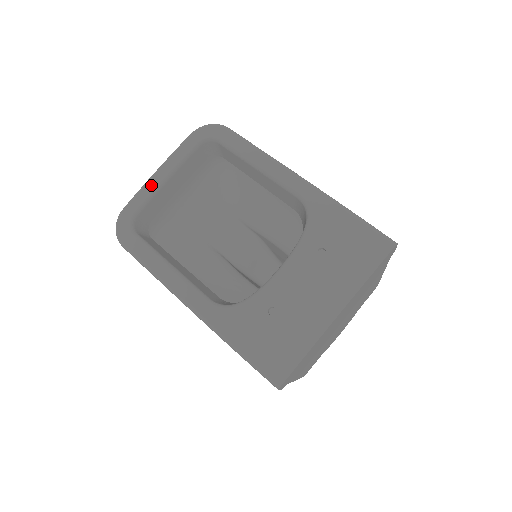
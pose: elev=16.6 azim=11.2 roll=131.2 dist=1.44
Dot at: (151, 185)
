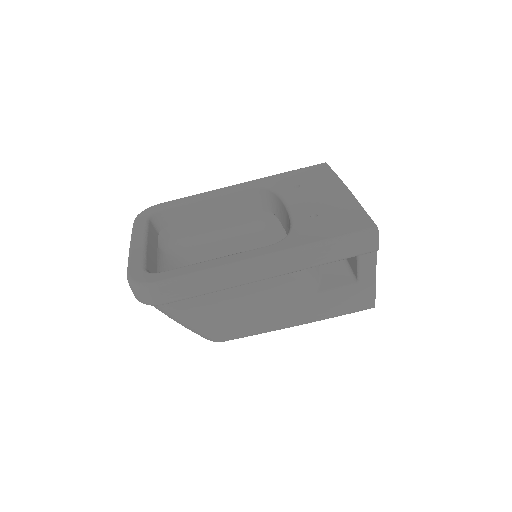
Dot at: (136, 250)
